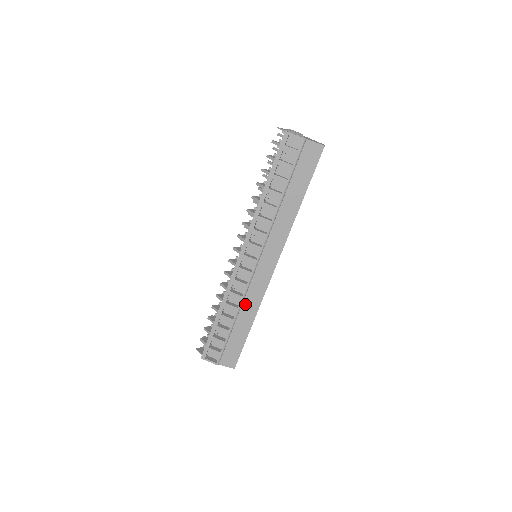
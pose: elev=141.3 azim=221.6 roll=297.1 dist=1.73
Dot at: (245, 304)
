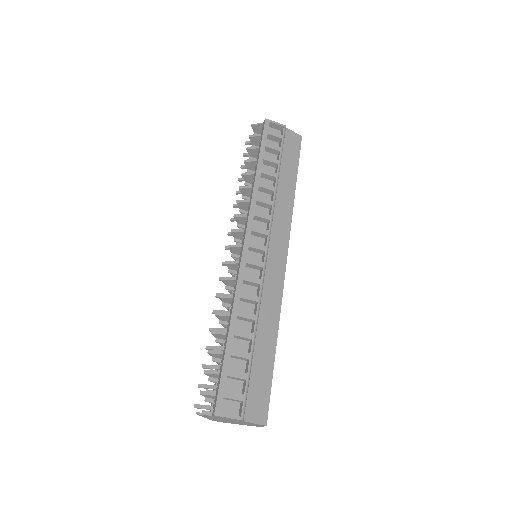
Dot at: (263, 310)
